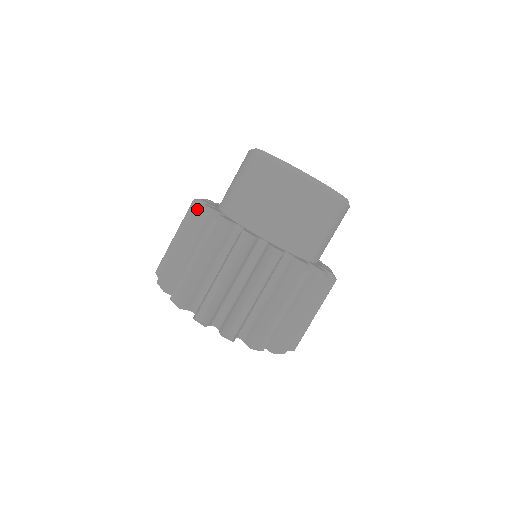
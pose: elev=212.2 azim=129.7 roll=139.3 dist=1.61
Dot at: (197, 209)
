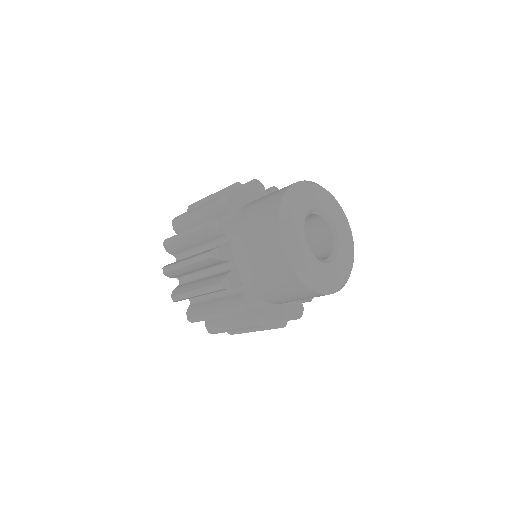
Dot at: (209, 257)
